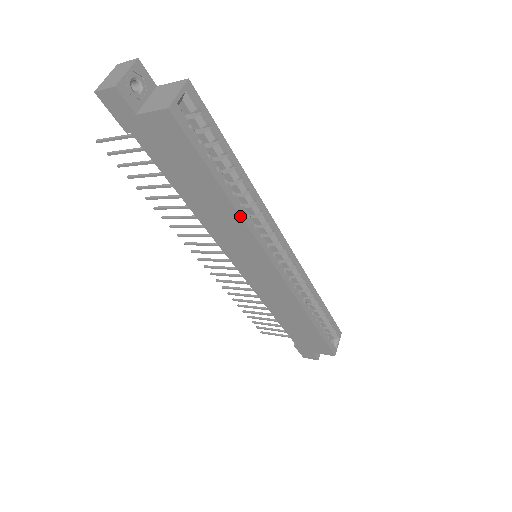
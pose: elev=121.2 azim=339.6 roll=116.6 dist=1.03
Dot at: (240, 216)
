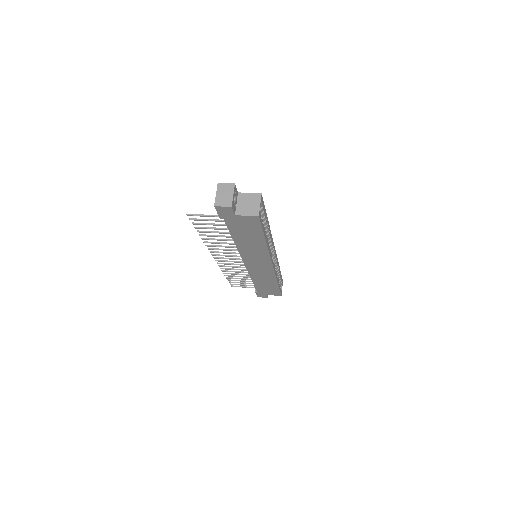
Dot at: (267, 248)
